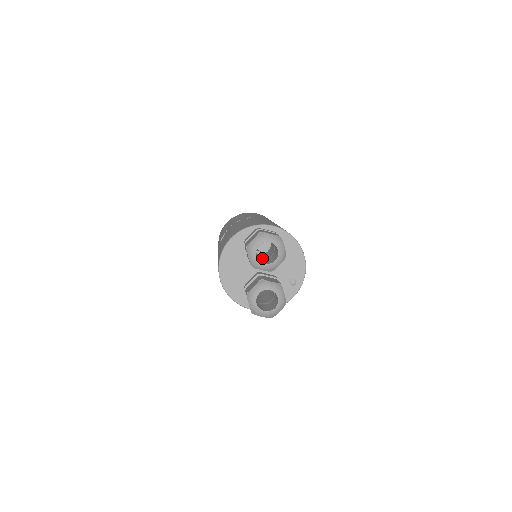
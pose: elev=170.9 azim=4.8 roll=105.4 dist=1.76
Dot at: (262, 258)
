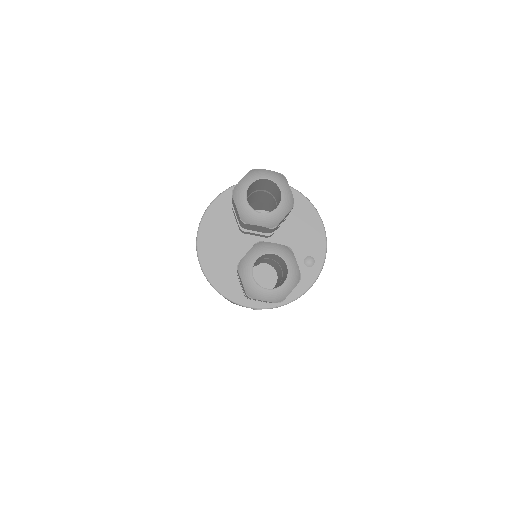
Dot at: occluded
